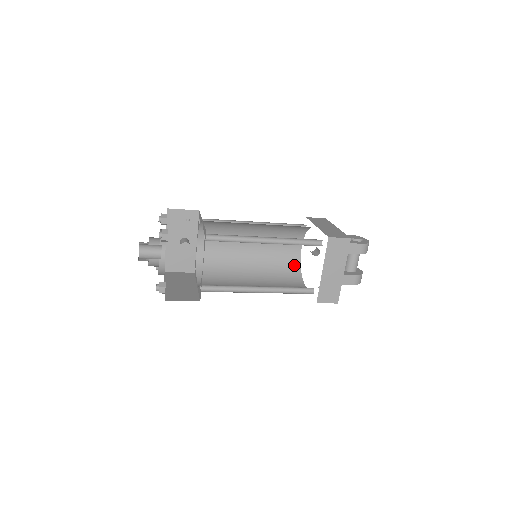
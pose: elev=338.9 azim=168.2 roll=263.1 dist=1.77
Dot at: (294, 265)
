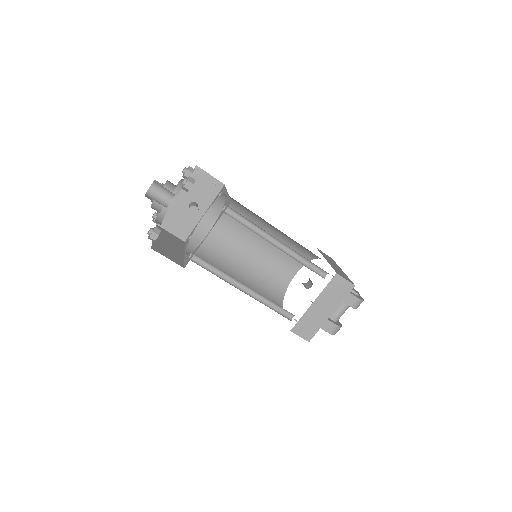
Dot at: (281, 286)
